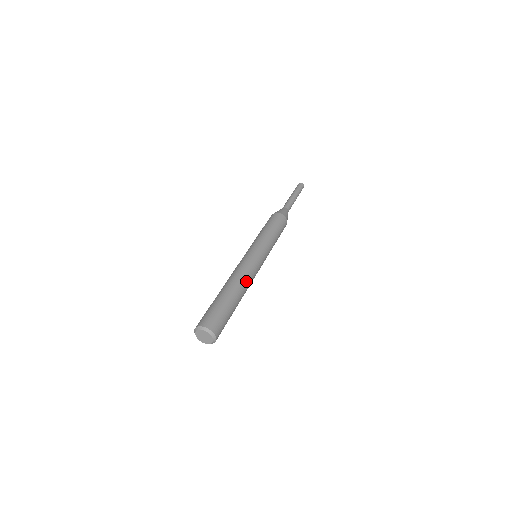
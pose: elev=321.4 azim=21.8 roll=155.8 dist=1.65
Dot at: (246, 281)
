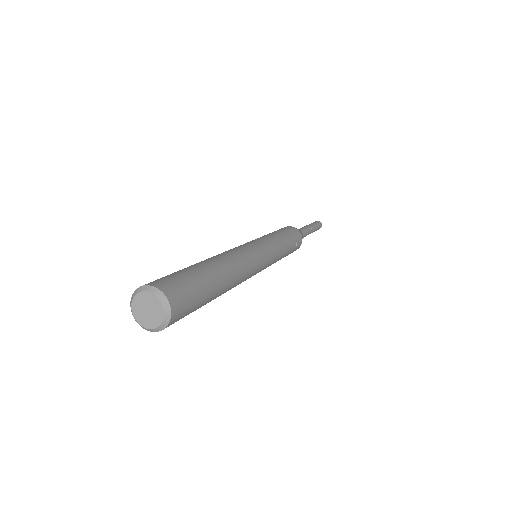
Dot at: (224, 254)
